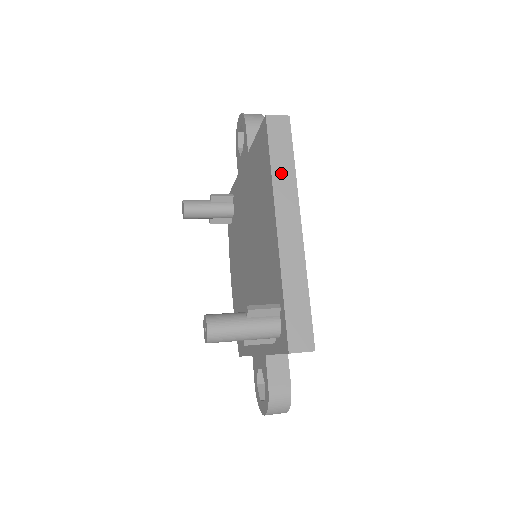
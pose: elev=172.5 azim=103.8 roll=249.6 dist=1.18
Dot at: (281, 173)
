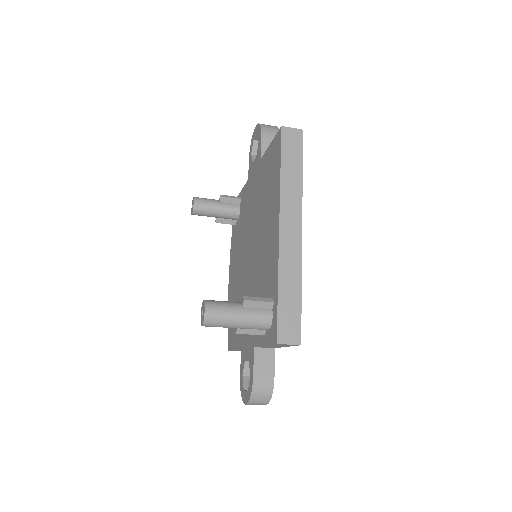
Dot at: (289, 180)
